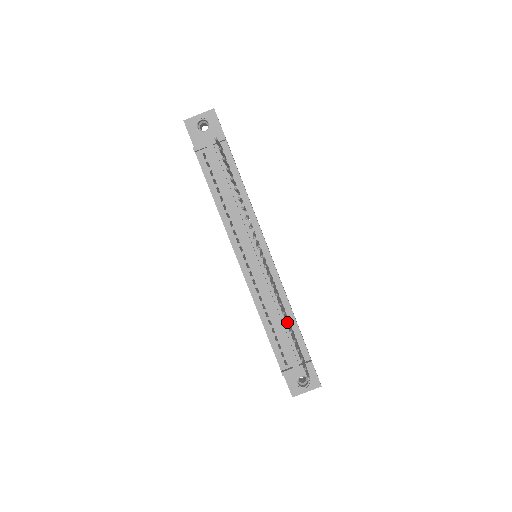
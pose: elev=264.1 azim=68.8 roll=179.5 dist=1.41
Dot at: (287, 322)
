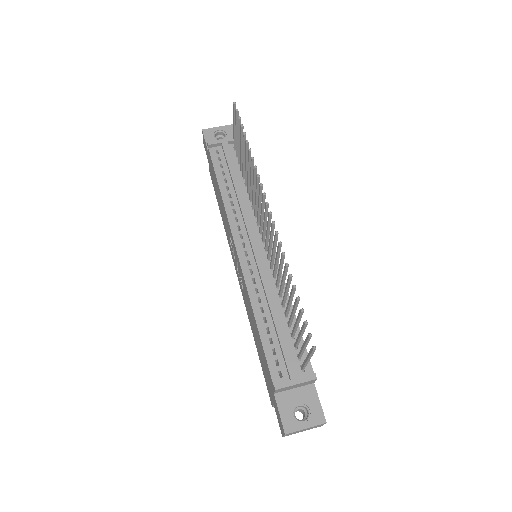
Dot at: occluded
